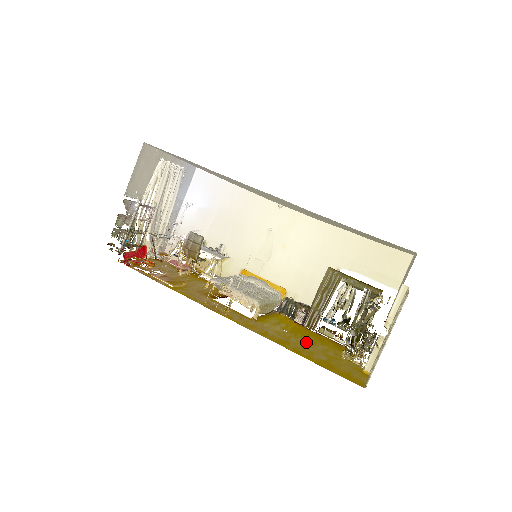
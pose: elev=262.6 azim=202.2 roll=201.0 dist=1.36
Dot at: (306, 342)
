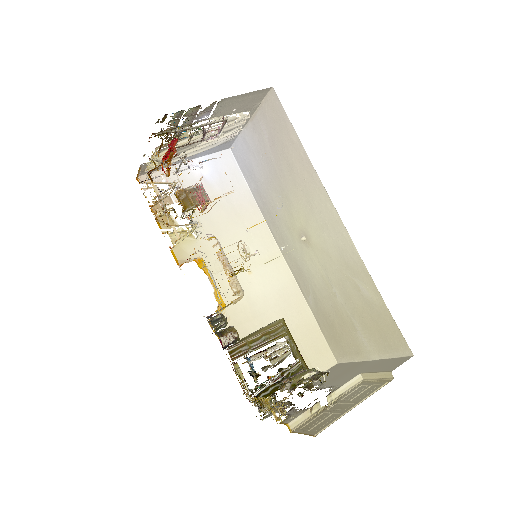
Dot at: occluded
